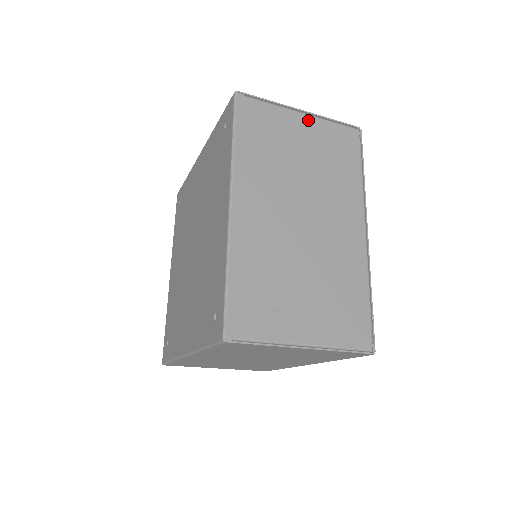
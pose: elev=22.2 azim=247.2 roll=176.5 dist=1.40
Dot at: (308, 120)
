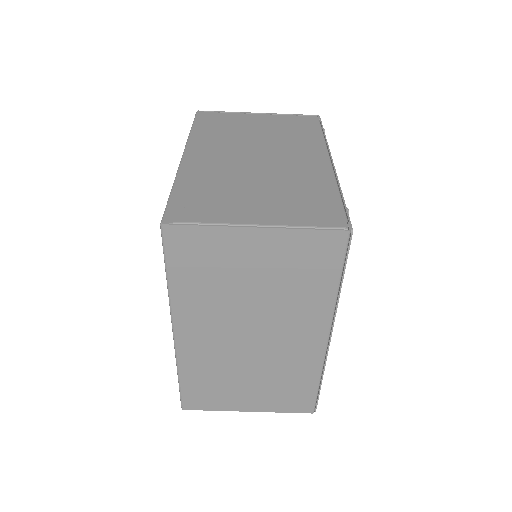
Dot at: (264, 116)
